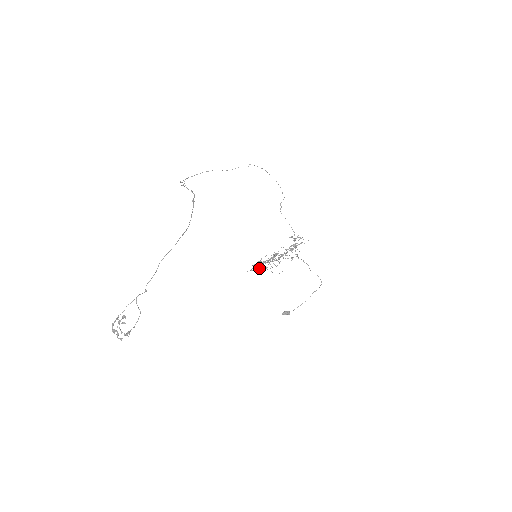
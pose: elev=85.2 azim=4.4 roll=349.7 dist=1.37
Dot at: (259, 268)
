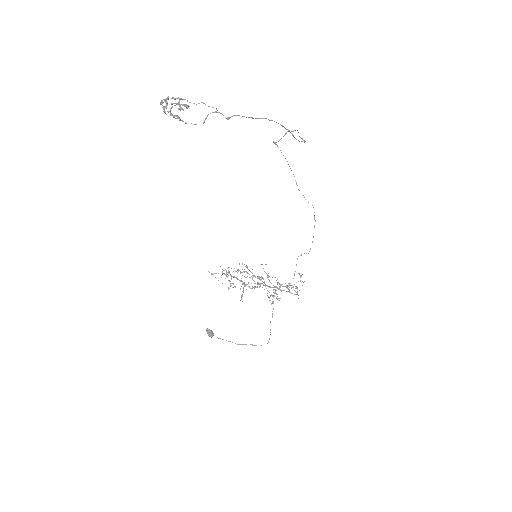
Dot at: (227, 277)
